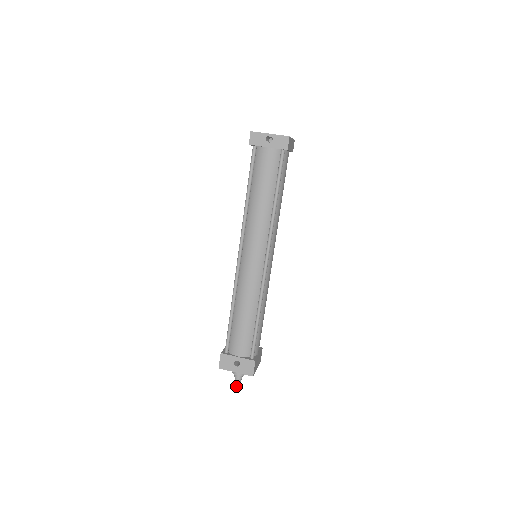
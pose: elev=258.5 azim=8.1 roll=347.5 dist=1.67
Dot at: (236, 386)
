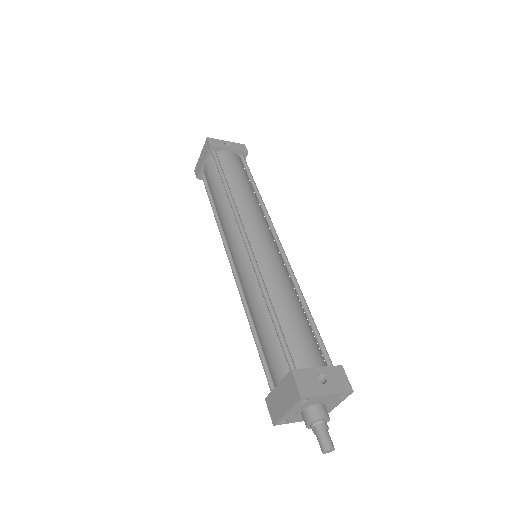
Dot at: (330, 445)
